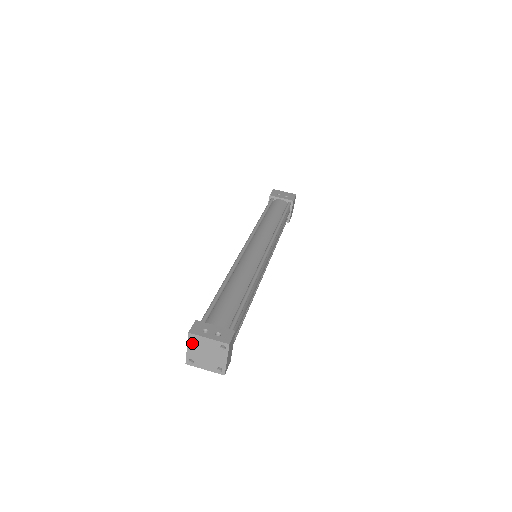
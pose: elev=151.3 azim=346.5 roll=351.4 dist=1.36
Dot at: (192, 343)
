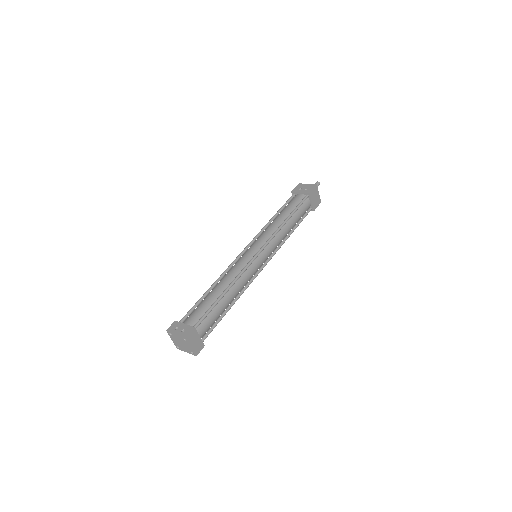
Dot at: (171, 337)
